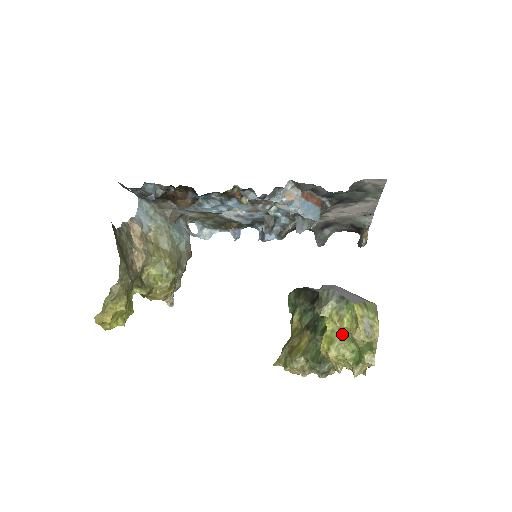
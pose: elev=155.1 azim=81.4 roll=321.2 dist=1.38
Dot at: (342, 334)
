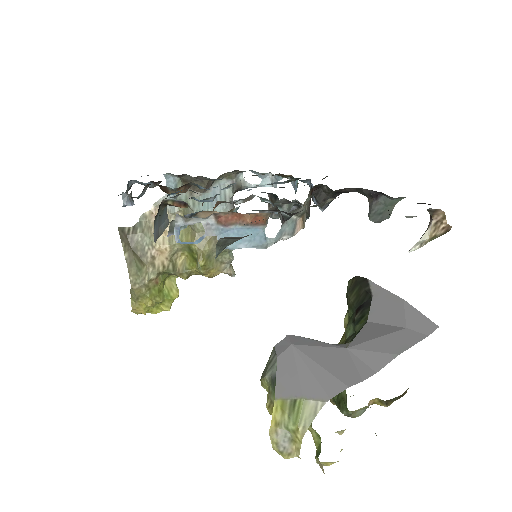
Dot at: occluded
